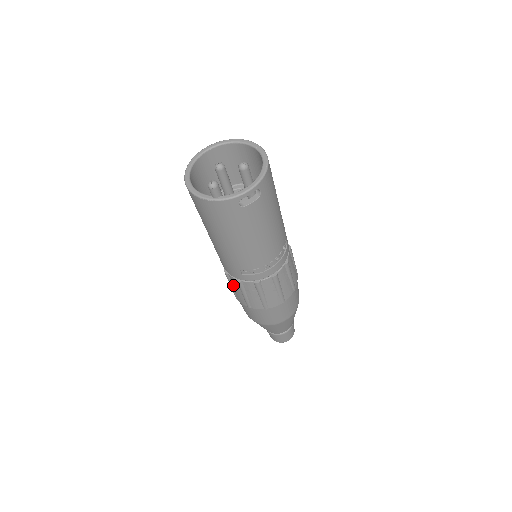
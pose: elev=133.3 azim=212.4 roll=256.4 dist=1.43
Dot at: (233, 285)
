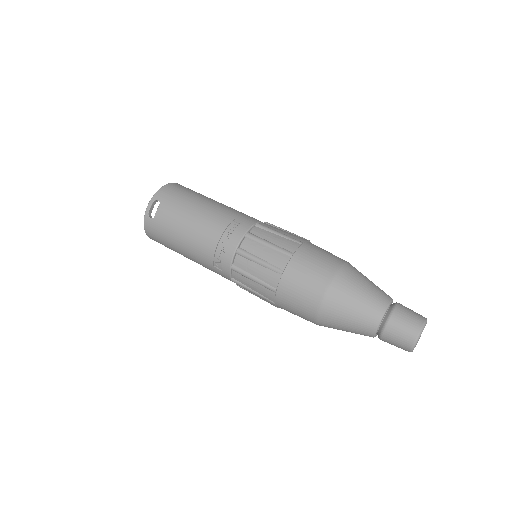
Dot at: (251, 292)
